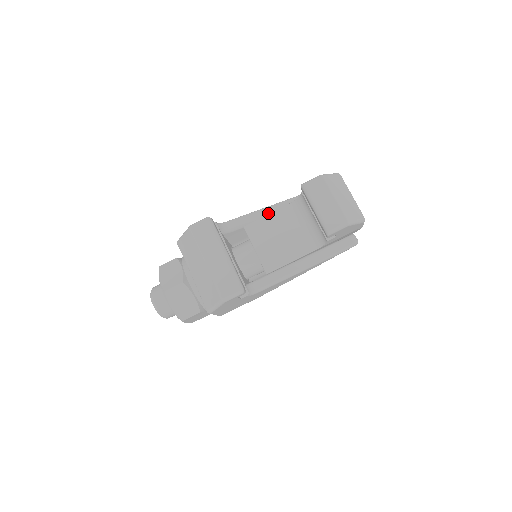
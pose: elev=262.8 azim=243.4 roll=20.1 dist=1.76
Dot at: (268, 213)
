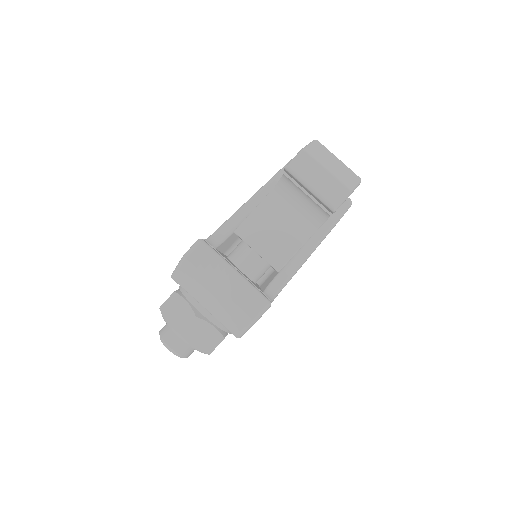
Dot at: (252, 207)
